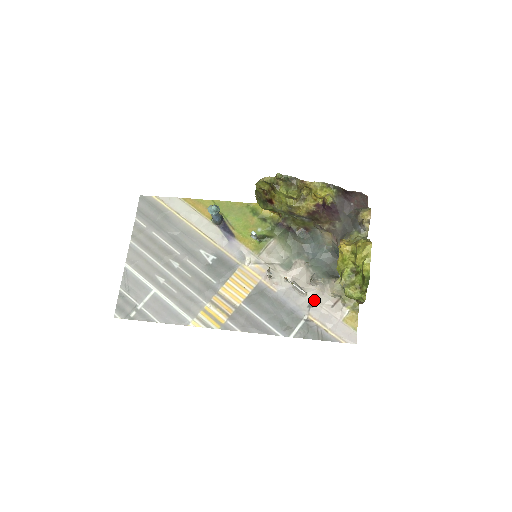
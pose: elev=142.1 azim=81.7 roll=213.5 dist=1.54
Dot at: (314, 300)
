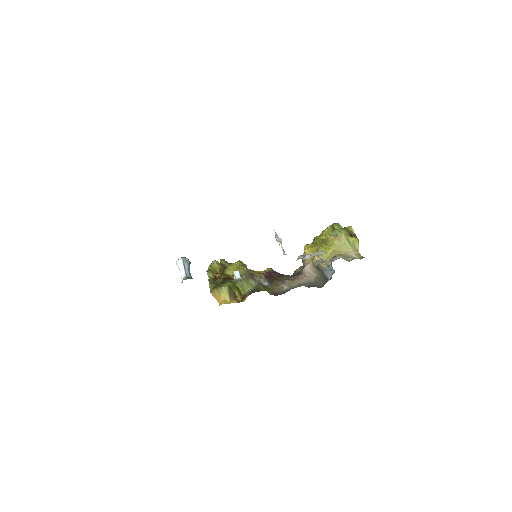
Dot at: occluded
